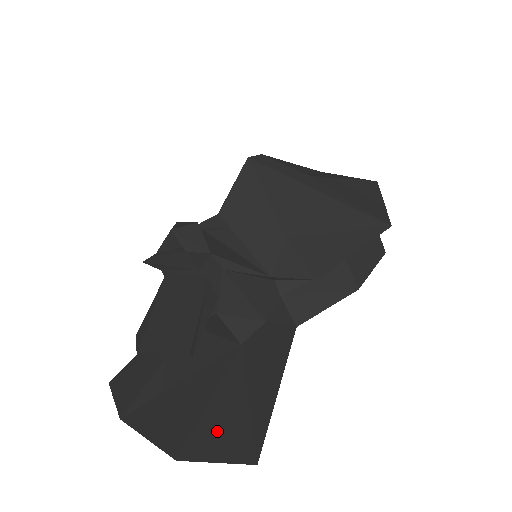
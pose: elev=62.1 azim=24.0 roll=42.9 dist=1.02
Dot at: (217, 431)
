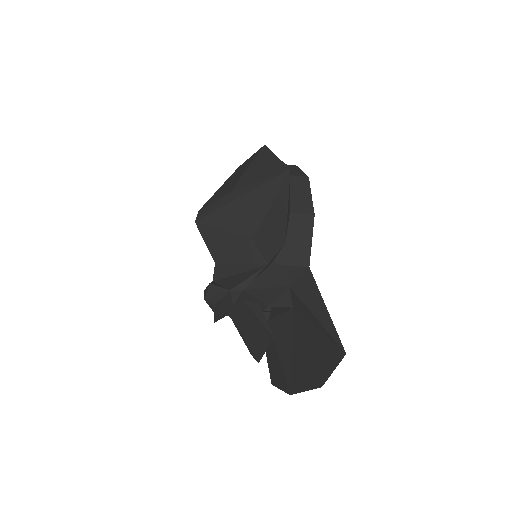
Dot at: (322, 357)
